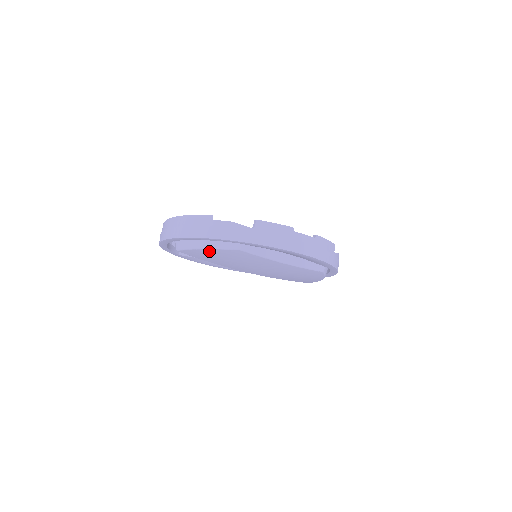
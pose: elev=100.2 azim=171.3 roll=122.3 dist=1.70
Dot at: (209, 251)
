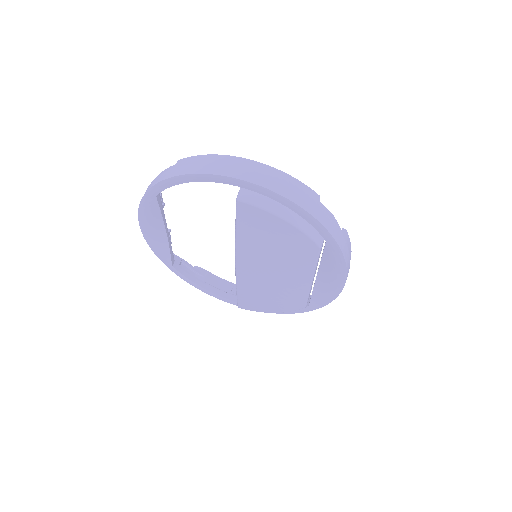
Dot at: (286, 227)
